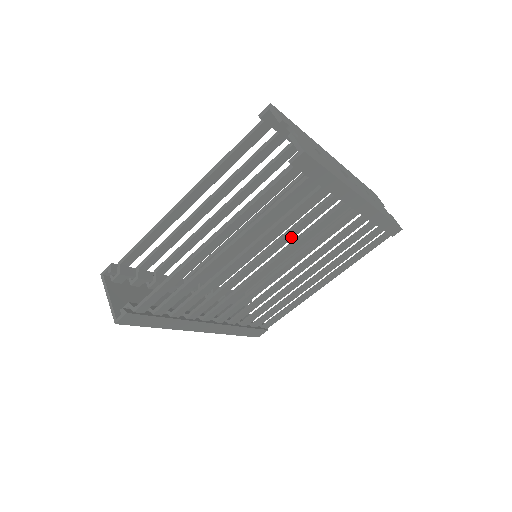
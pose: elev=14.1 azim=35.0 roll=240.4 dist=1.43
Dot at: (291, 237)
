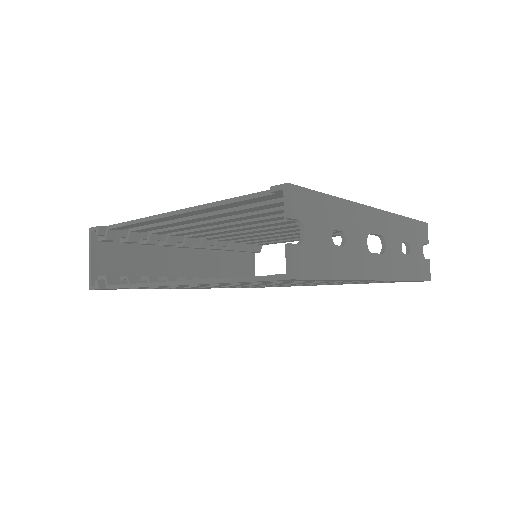
Dot at: occluded
